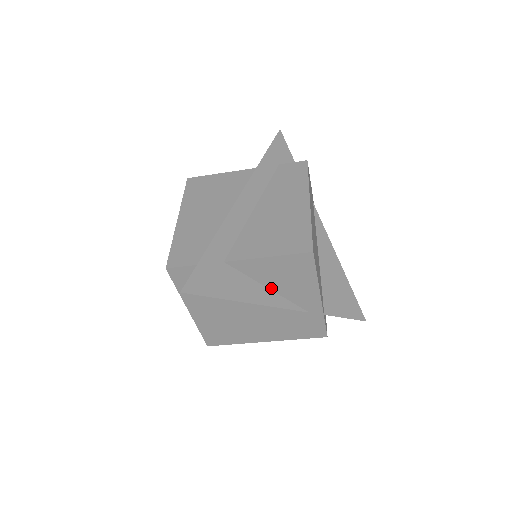
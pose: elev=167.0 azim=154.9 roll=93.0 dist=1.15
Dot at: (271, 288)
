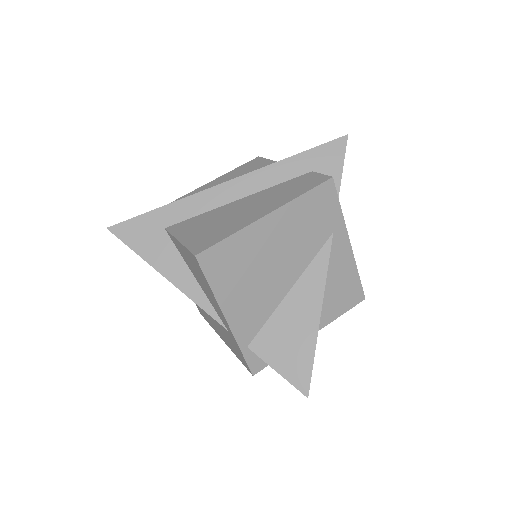
Dot at: (197, 279)
